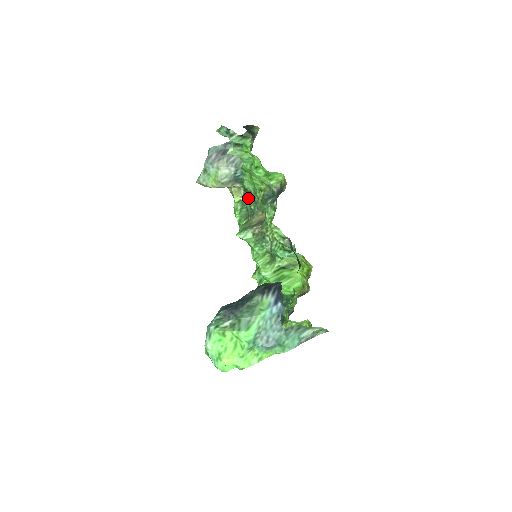
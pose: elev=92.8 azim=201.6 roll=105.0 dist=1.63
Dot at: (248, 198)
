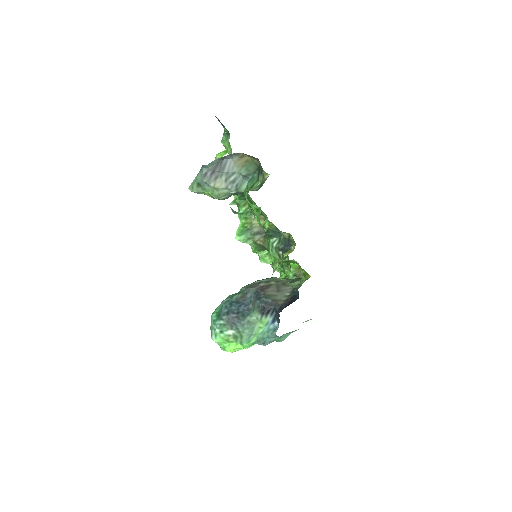
Dot at: (250, 206)
